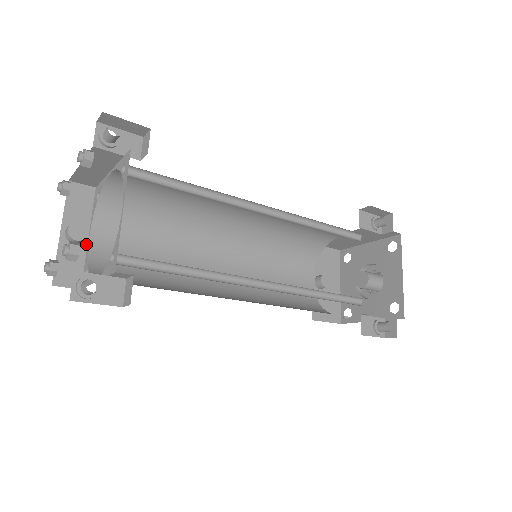
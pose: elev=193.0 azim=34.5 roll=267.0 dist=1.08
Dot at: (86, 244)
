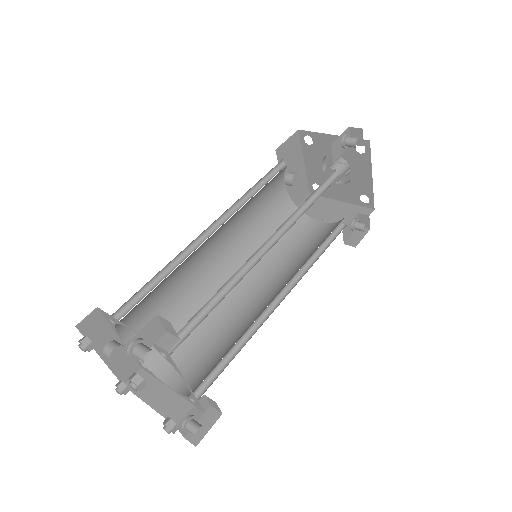
Dot at: (123, 345)
